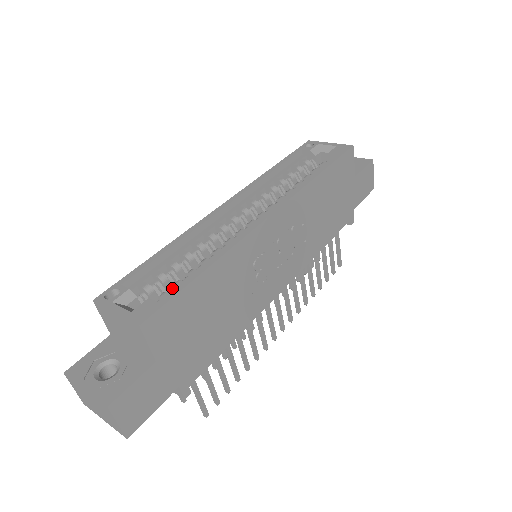
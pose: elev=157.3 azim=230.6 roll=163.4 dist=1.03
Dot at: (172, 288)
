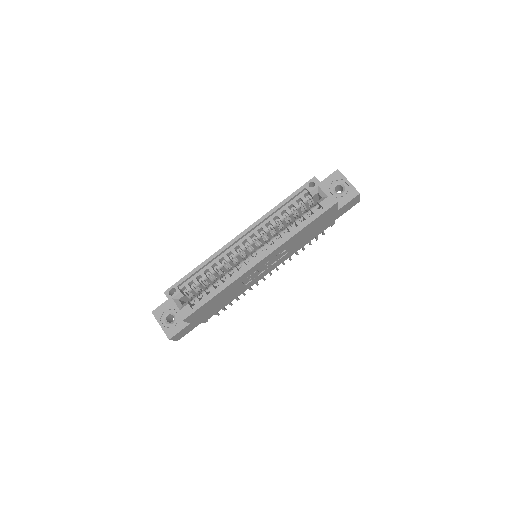
Dot at: (201, 294)
